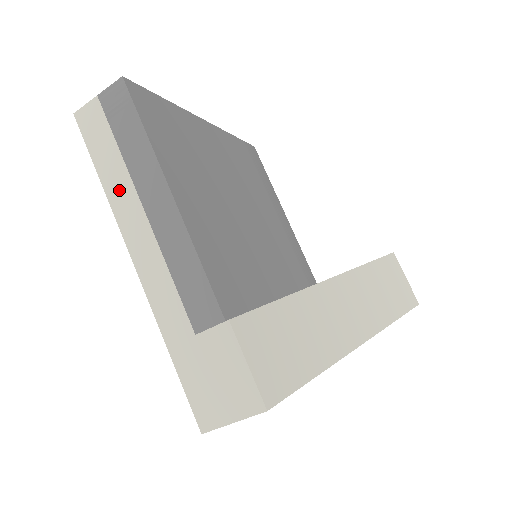
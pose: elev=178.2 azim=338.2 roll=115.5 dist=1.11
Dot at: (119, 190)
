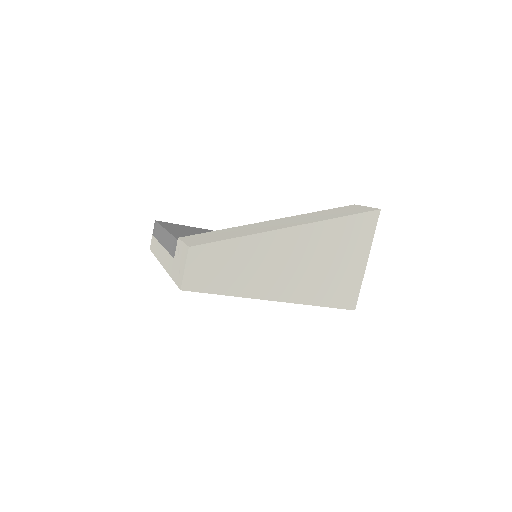
Dot at: (158, 251)
